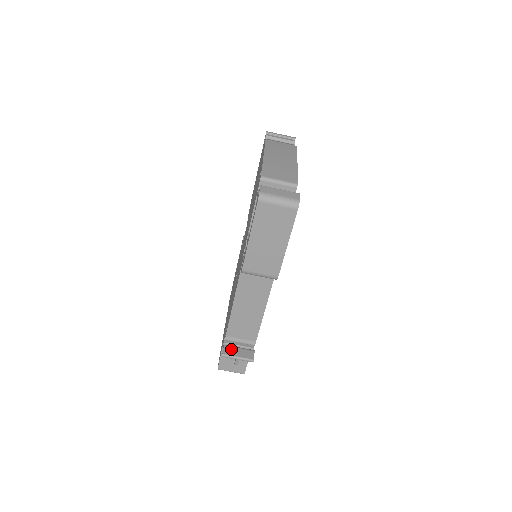
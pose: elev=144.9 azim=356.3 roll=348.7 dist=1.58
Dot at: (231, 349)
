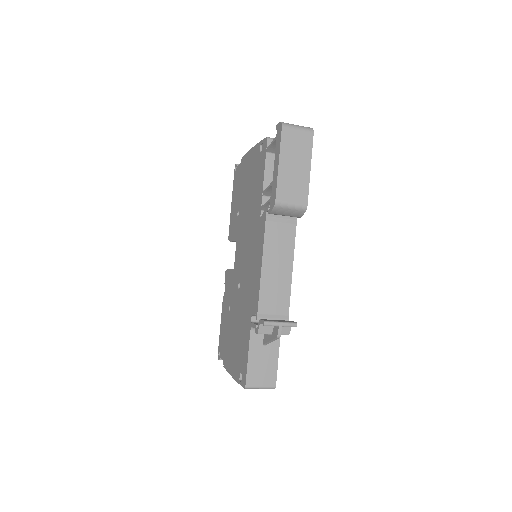
Dot at: (269, 320)
